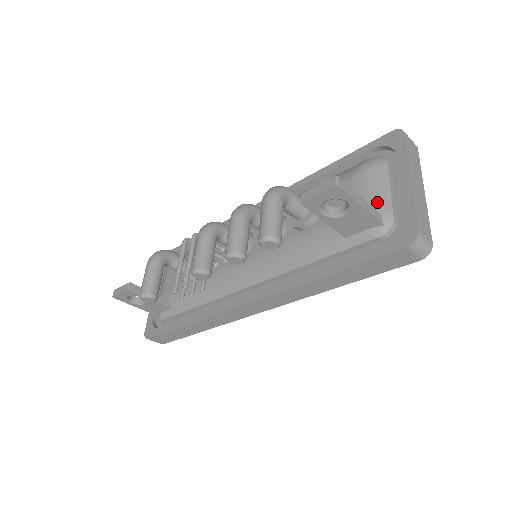
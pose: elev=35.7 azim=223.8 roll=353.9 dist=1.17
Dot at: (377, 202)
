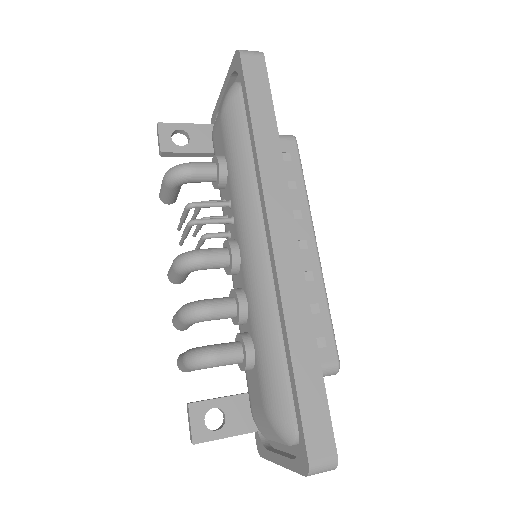
Dot at: (262, 431)
